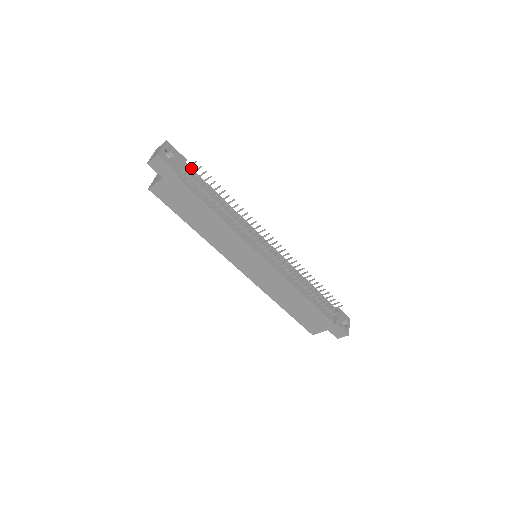
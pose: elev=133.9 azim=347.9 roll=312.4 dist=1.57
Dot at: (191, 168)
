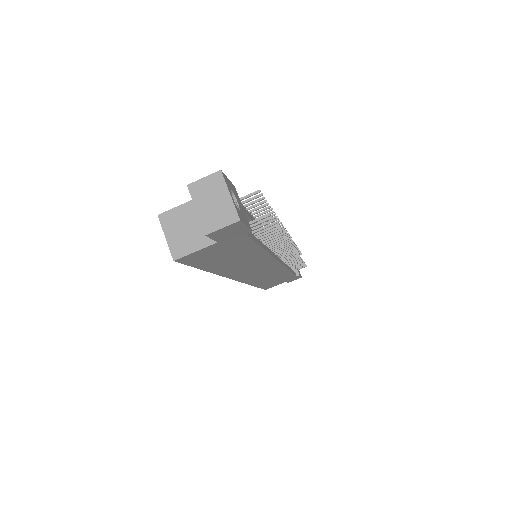
Dot at: occluded
